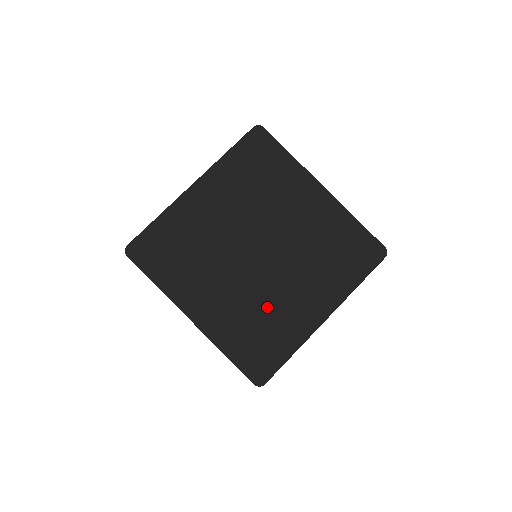
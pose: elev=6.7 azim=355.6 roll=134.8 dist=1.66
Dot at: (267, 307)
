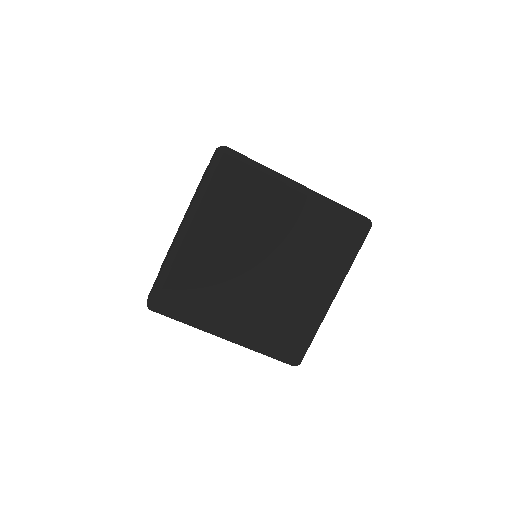
Dot at: (284, 308)
